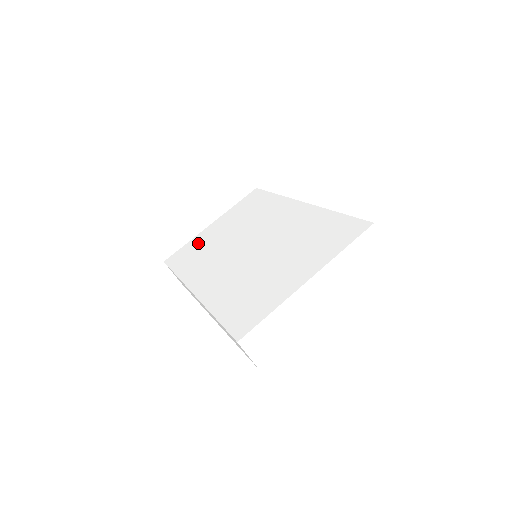
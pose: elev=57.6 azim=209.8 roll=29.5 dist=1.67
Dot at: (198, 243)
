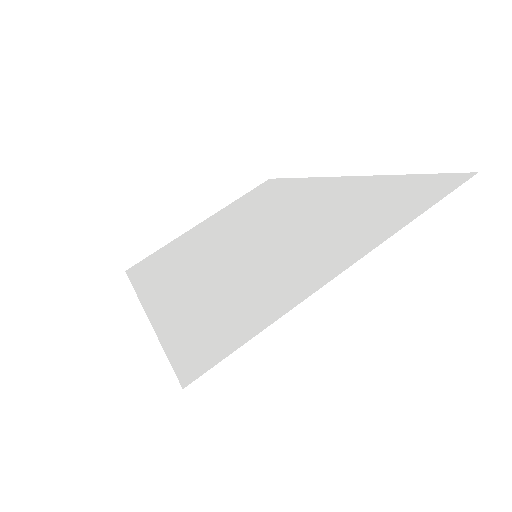
Dot at: (176, 245)
